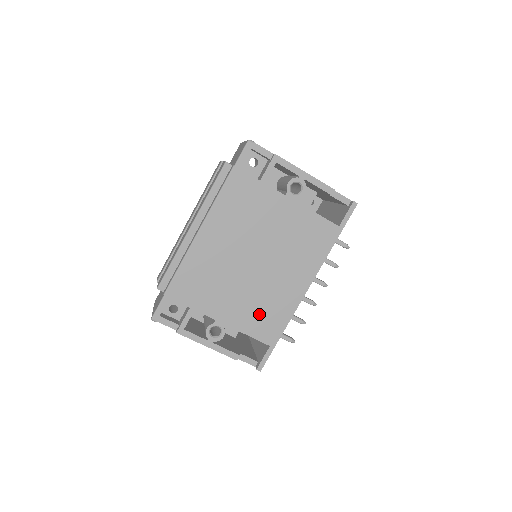
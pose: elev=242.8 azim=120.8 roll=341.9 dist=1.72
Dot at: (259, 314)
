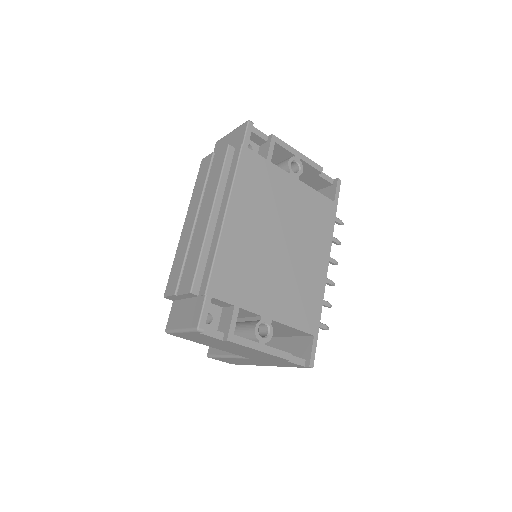
Dot at: (297, 301)
